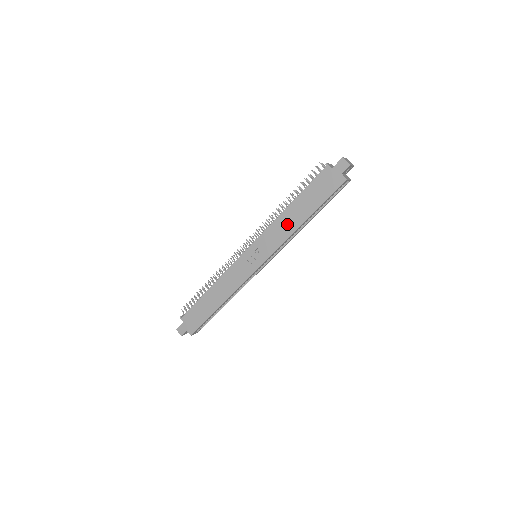
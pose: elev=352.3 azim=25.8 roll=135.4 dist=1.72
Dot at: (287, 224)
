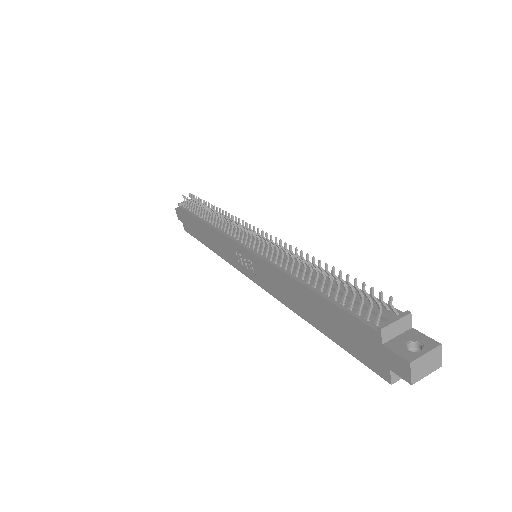
Dot at: (290, 294)
